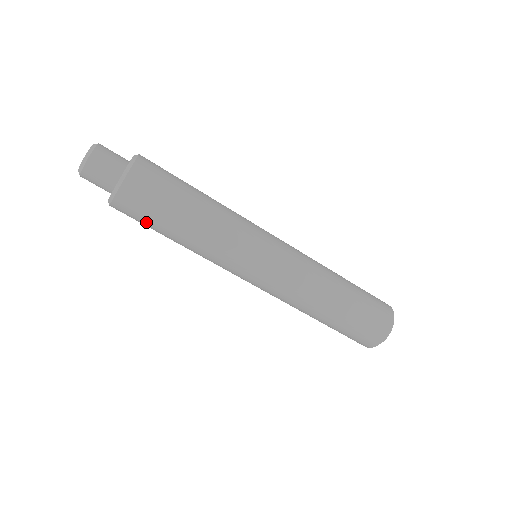
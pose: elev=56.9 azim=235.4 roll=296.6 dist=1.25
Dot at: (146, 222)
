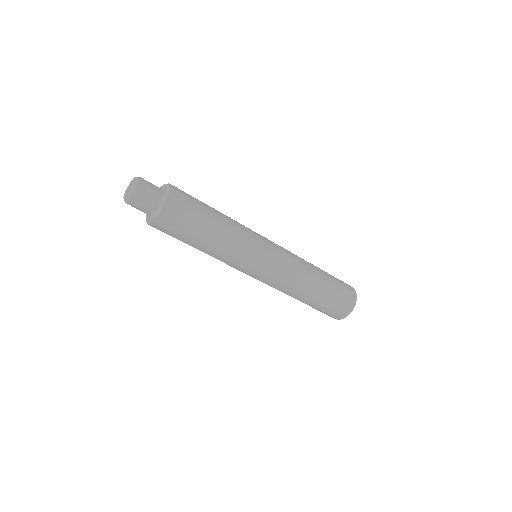
Dot at: (186, 225)
